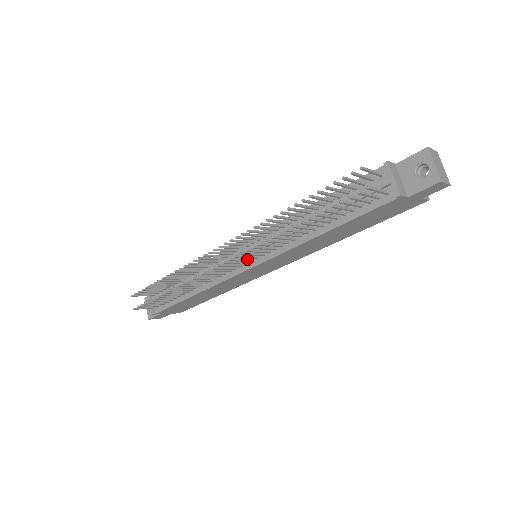
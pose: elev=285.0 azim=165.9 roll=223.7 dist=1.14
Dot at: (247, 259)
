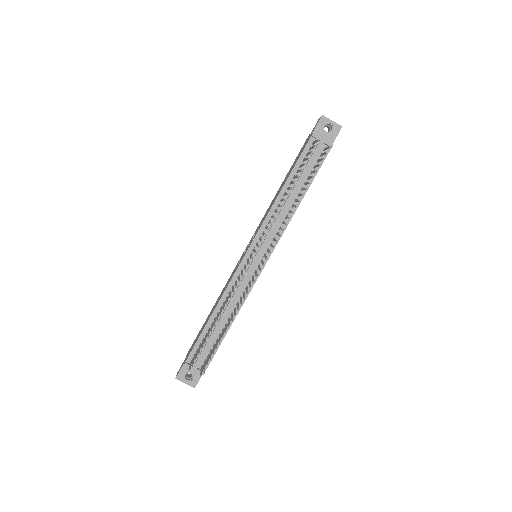
Dot at: (265, 255)
